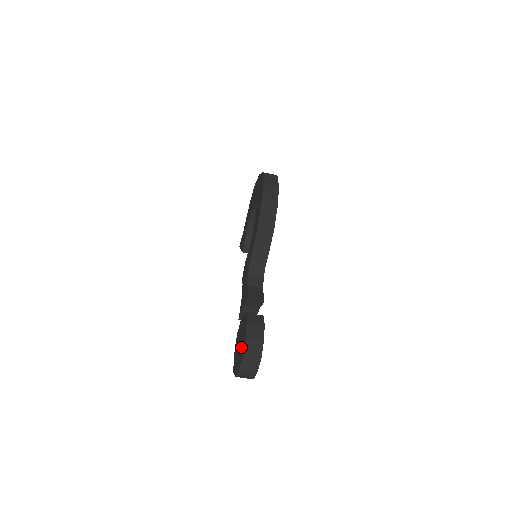
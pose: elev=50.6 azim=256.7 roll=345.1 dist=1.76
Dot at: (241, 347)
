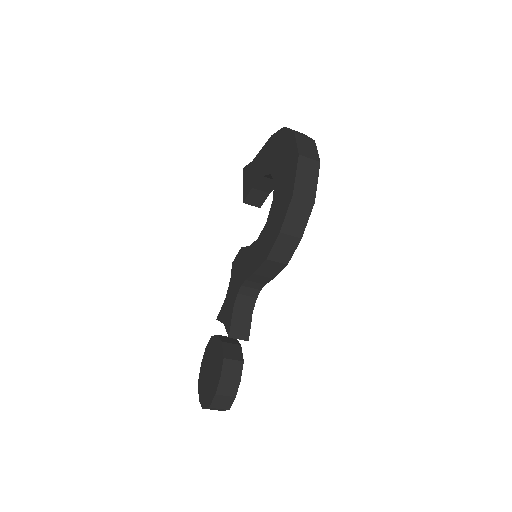
Dot at: (209, 386)
